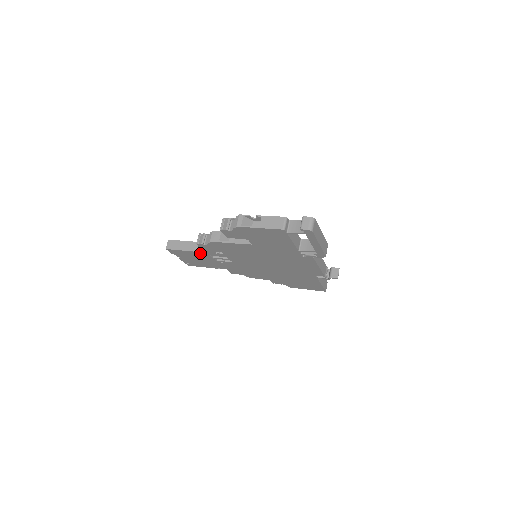
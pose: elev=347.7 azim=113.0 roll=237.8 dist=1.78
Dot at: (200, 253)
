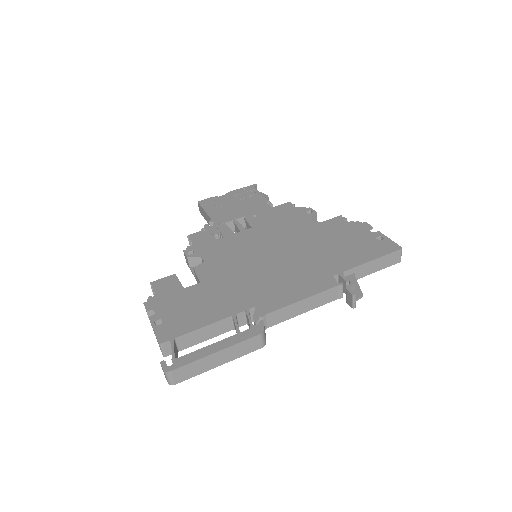
Dot at: occluded
